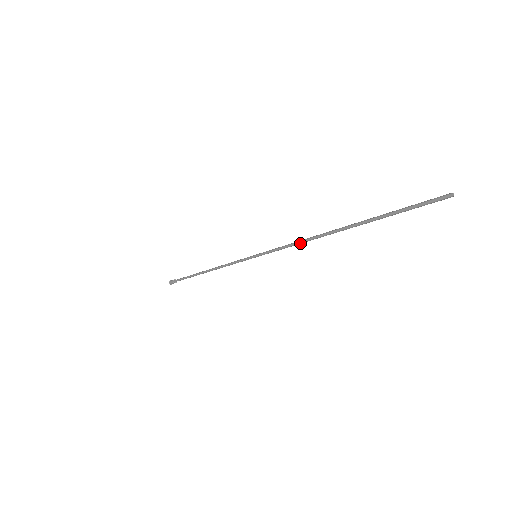
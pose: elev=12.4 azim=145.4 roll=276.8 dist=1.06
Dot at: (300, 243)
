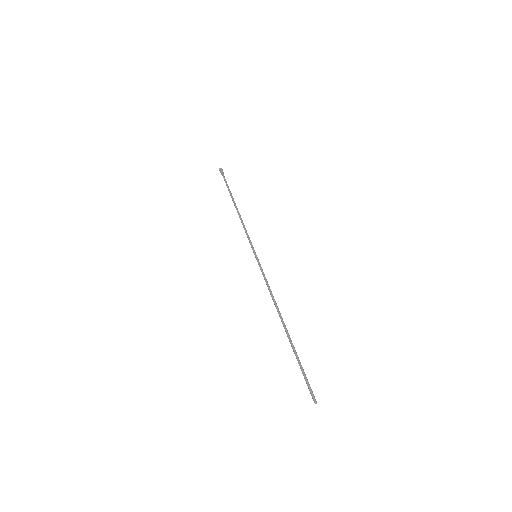
Dot at: (271, 295)
